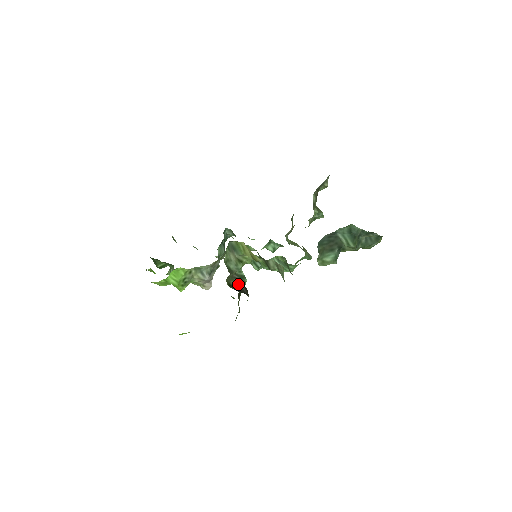
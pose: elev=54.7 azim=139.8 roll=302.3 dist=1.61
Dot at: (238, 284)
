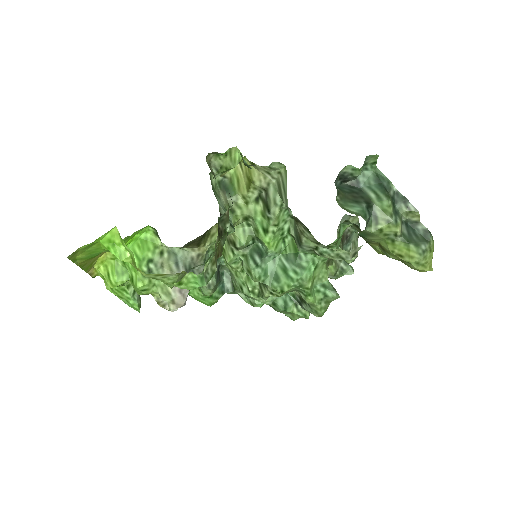
Dot at: occluded
